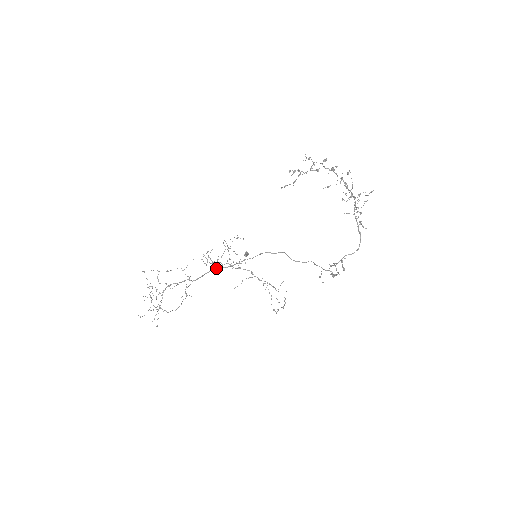
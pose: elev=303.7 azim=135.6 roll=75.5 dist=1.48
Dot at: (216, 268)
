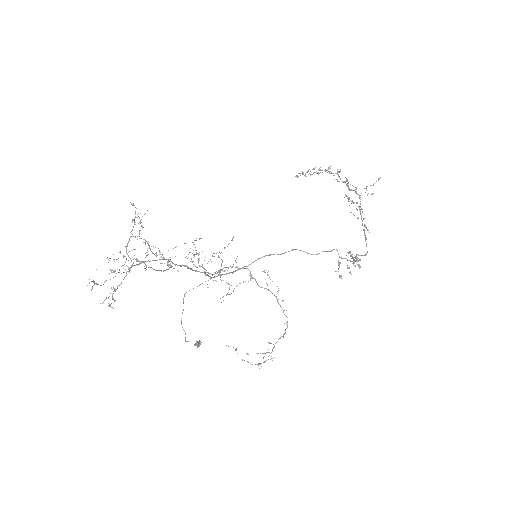
Dot at: occluded
